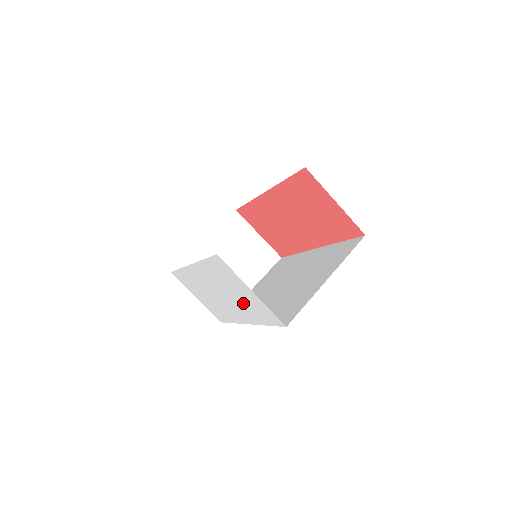
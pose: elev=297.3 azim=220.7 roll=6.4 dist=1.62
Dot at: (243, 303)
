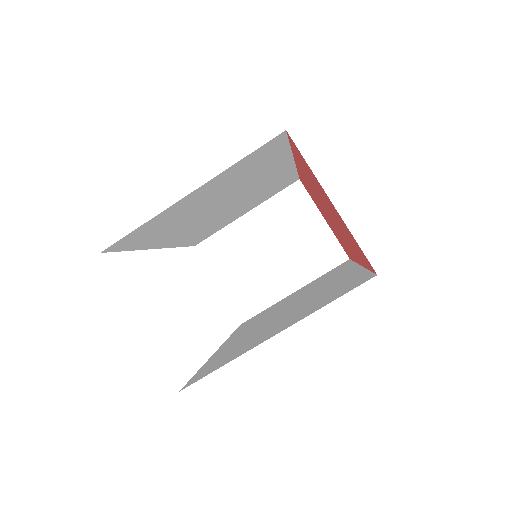
Dot at: occluded
